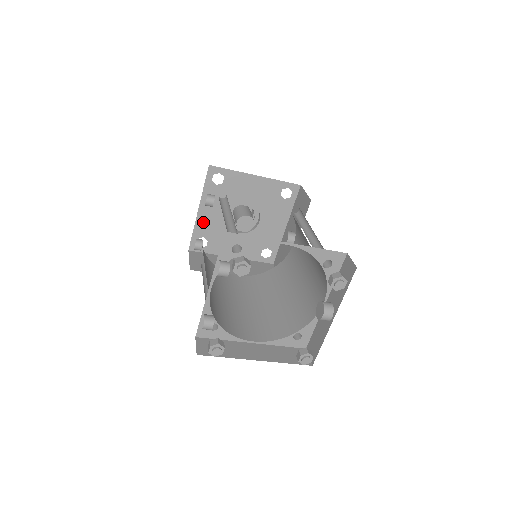
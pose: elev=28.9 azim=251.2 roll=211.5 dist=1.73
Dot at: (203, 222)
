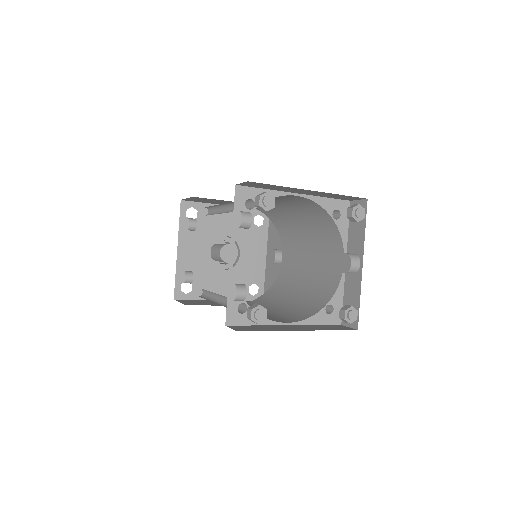
Dot at: (184, 263)
